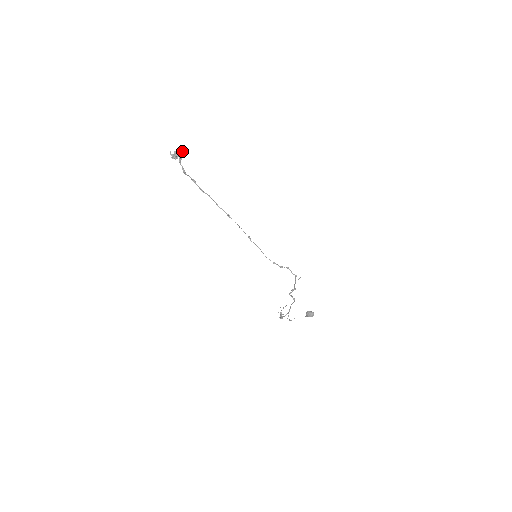
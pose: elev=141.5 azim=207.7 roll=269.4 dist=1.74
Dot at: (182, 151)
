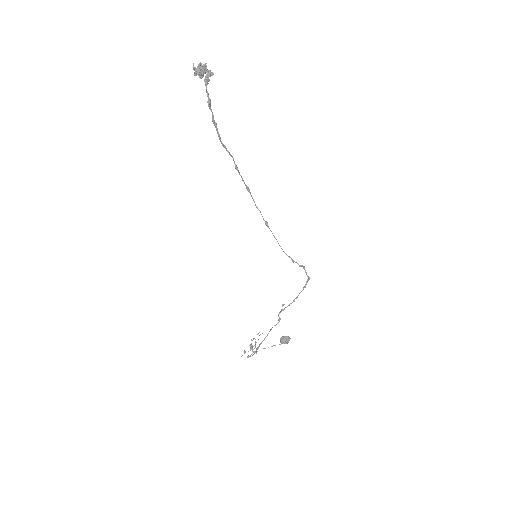
Dot at: (206, 68)
